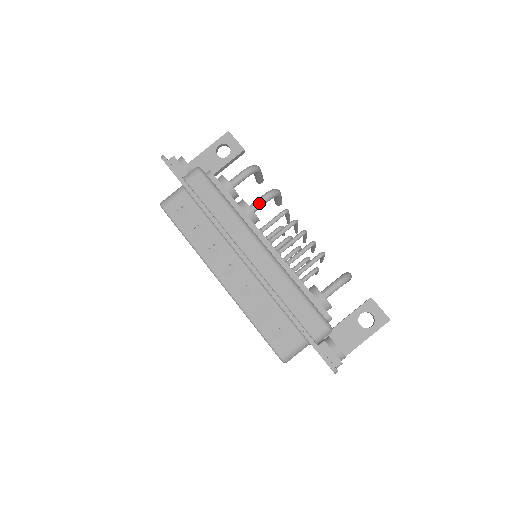
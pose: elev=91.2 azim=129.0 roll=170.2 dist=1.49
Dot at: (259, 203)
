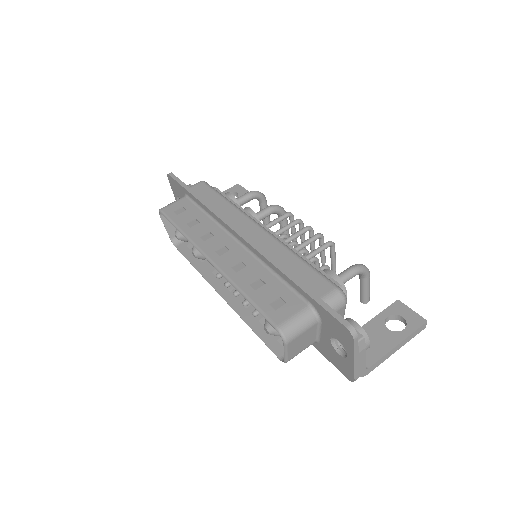
Dot at: (262, 212)
